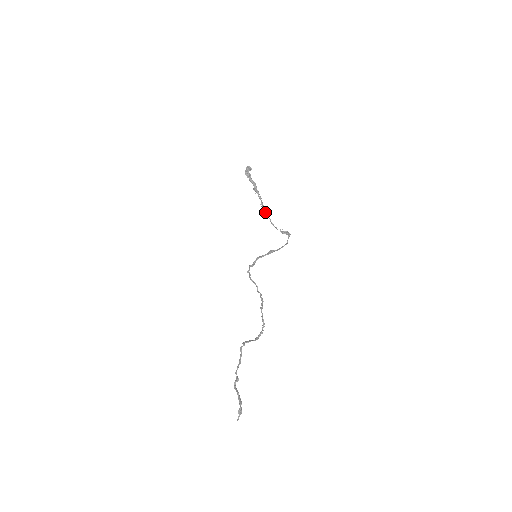
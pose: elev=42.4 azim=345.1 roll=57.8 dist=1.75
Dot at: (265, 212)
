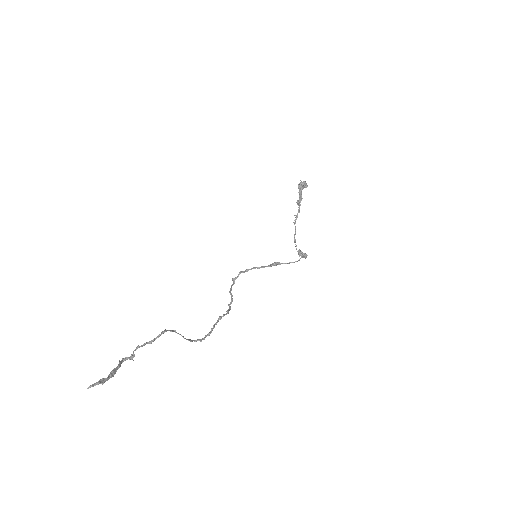
Dot at: occluded
